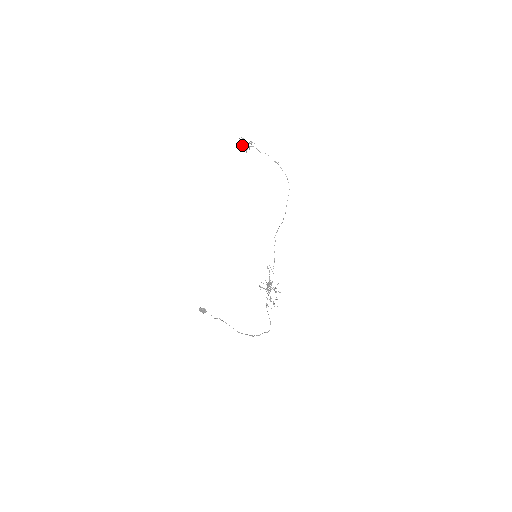
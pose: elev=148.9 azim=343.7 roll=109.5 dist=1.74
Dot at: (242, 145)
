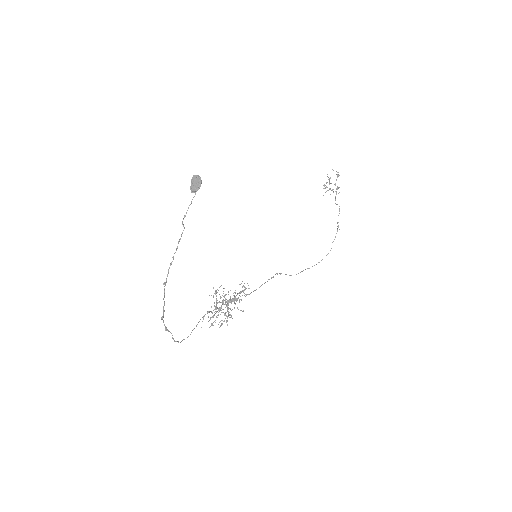
Dot at: (330, 178)
